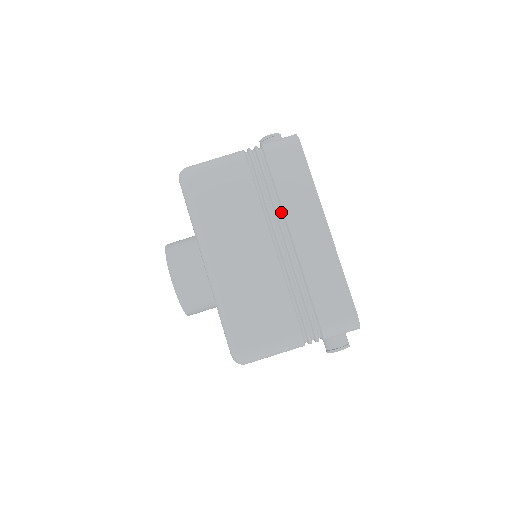
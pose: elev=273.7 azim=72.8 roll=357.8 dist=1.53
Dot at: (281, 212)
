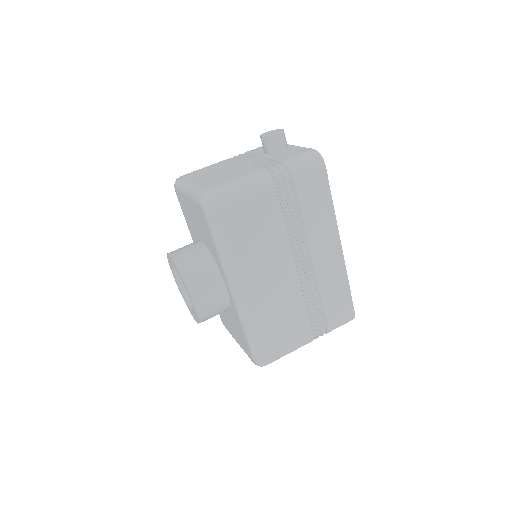
Dot at: (303, 235)
